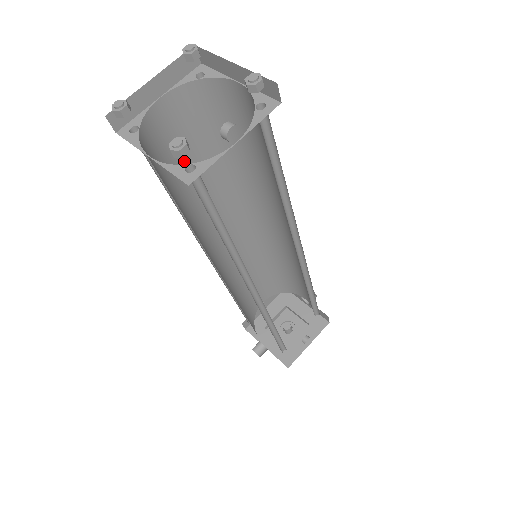
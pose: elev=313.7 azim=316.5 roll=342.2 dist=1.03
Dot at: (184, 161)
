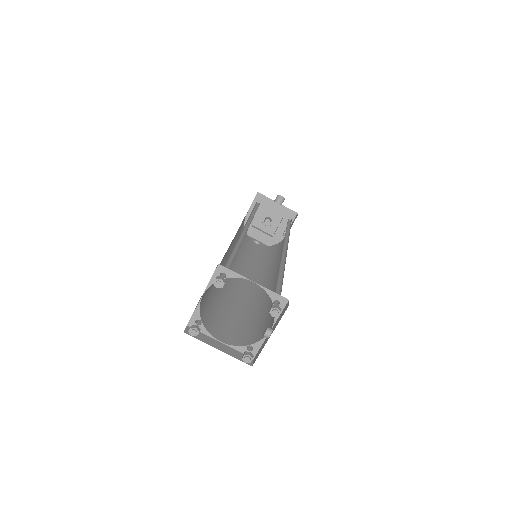
Dot at: occluded
